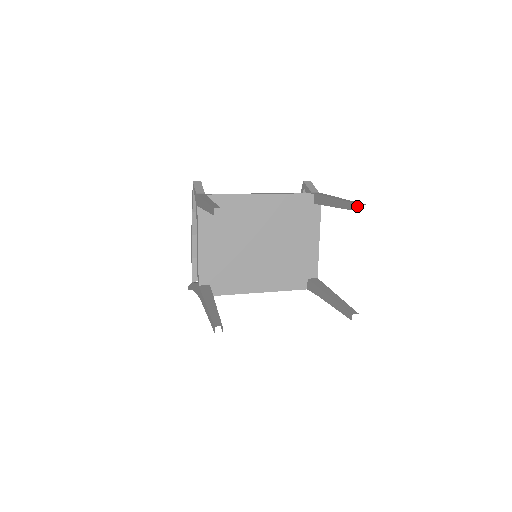
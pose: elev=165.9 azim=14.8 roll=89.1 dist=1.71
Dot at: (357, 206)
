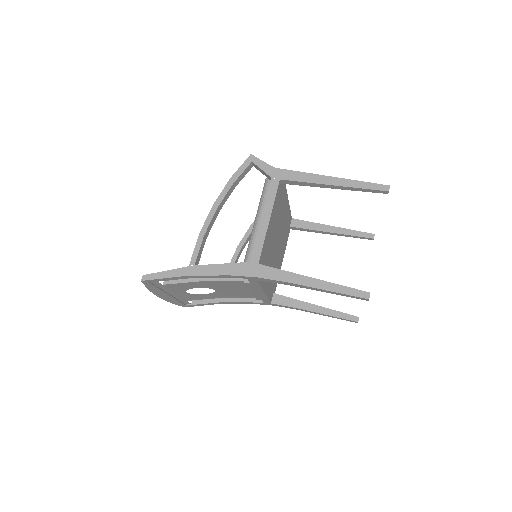
Dot at: (368, 234)
